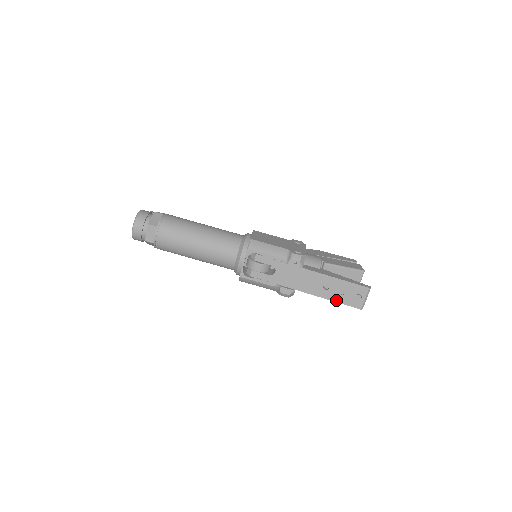
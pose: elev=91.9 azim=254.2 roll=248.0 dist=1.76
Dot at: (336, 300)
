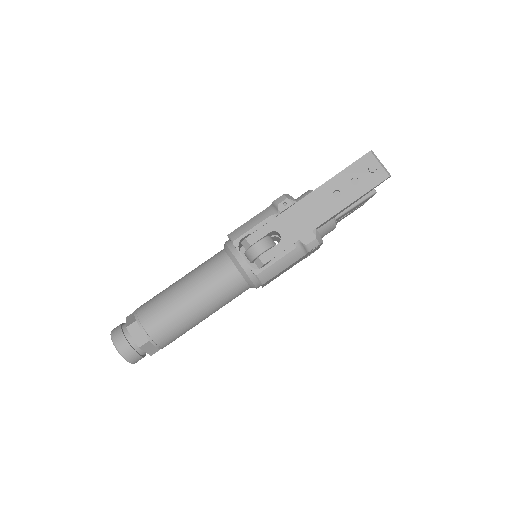
Dot at: (359, 195)
